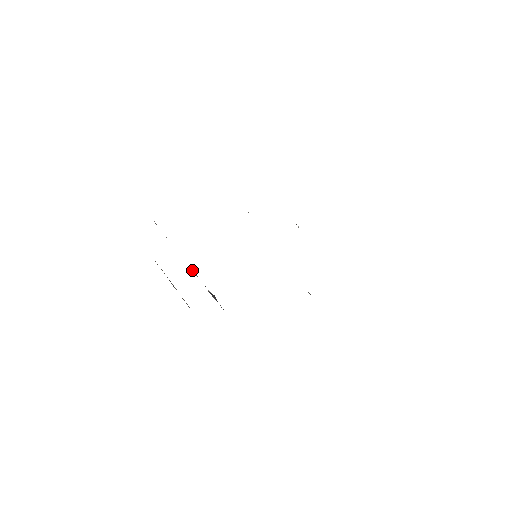
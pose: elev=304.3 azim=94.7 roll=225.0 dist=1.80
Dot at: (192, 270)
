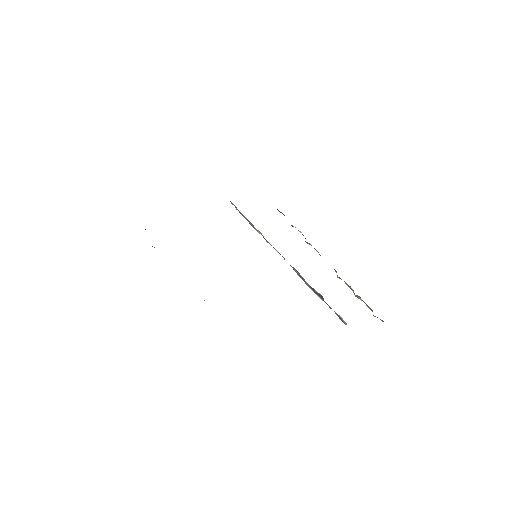
Dot at: occluded
